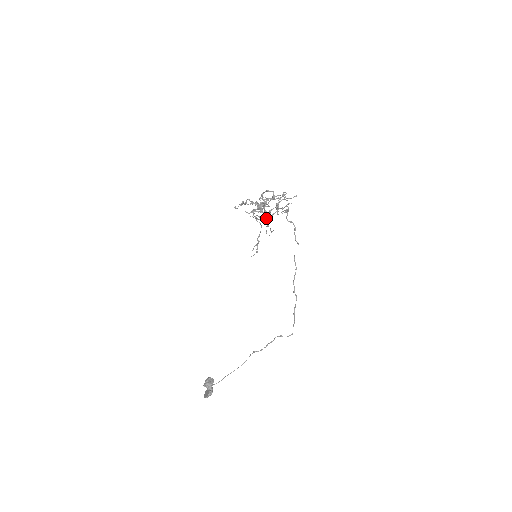
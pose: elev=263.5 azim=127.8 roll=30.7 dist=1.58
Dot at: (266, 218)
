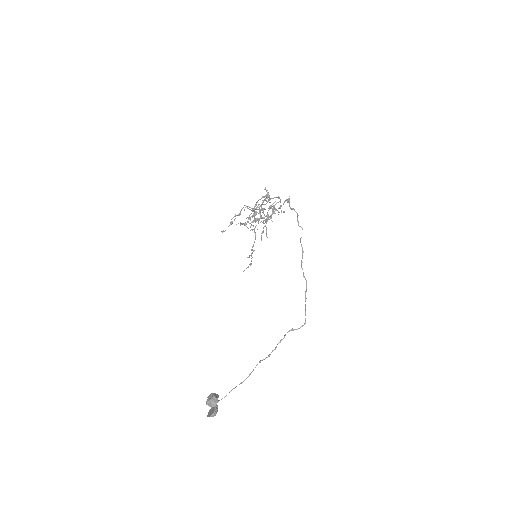
Dot at: occluded
